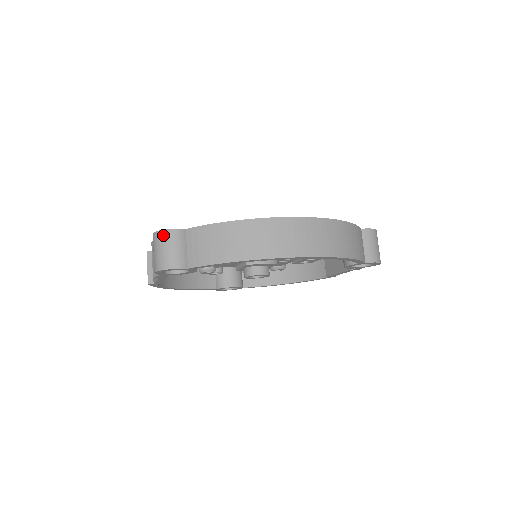
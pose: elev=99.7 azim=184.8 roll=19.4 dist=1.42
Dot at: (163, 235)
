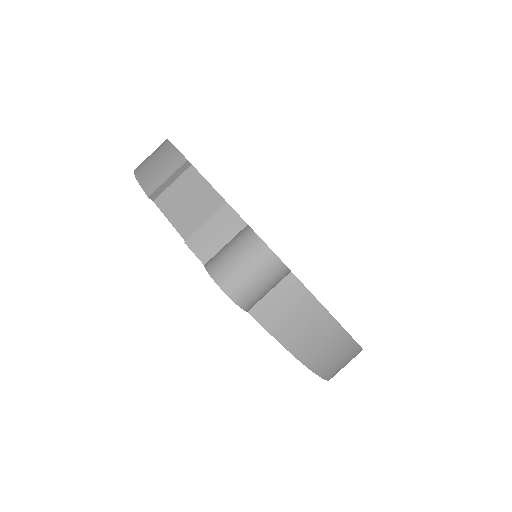
Dot at: (272, 263)
